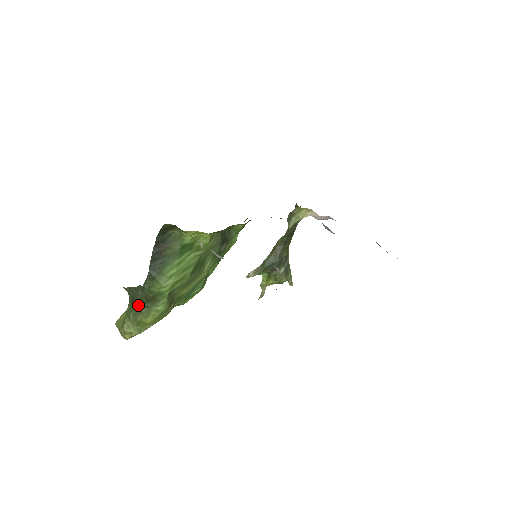
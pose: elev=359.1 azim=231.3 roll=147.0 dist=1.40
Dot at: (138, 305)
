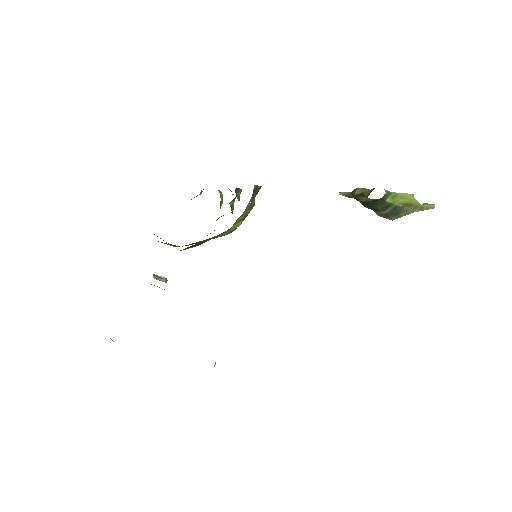
Dot at: occluded
